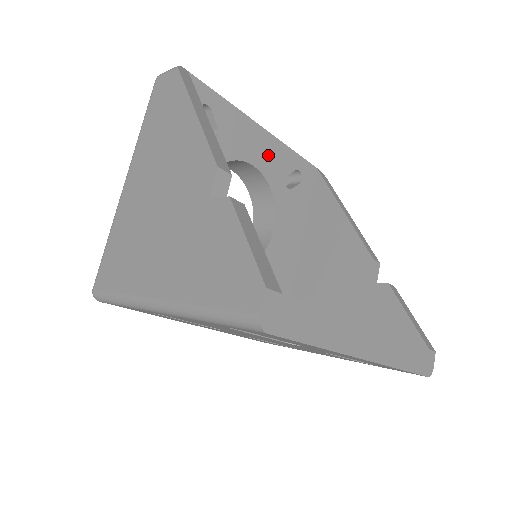
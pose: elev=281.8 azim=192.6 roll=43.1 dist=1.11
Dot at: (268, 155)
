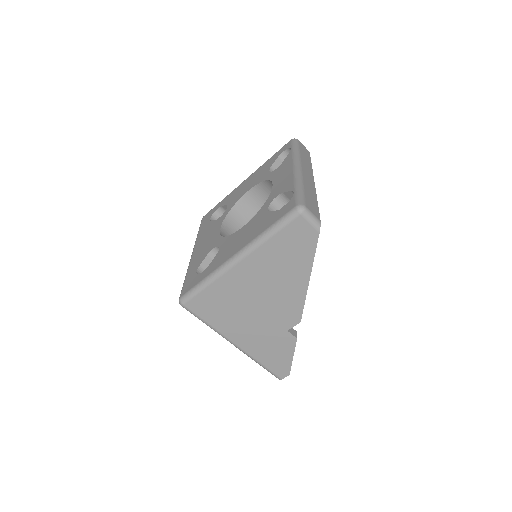
Dot at: occluded
